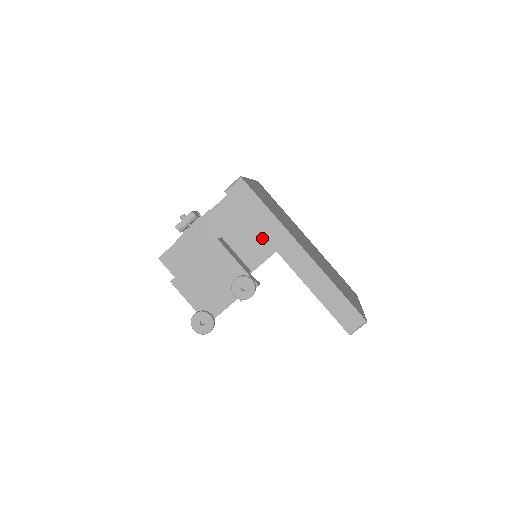
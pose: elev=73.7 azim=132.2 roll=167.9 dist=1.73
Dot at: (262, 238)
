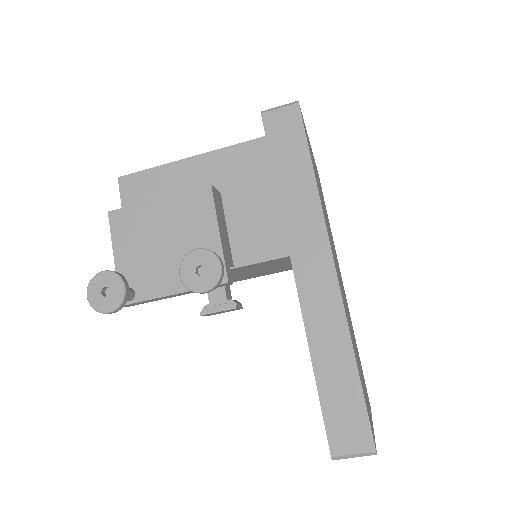
Dot at: (278, 225)
